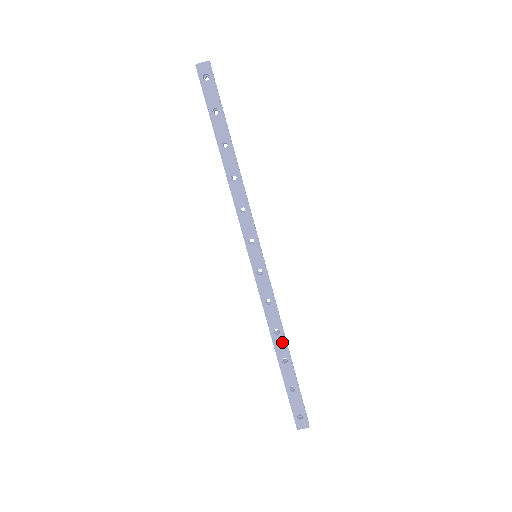
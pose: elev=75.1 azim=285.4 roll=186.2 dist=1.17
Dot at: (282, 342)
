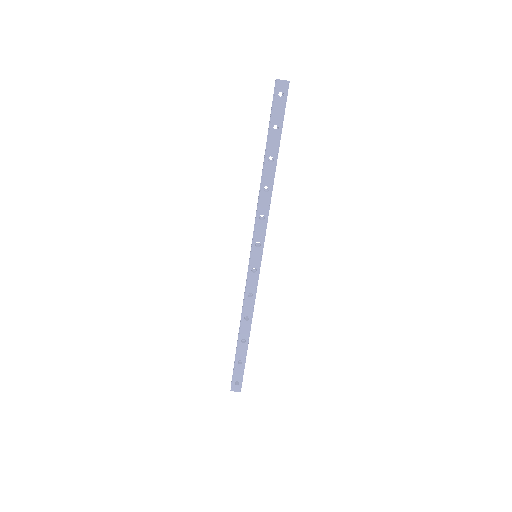
Dot at: (248, 327)
